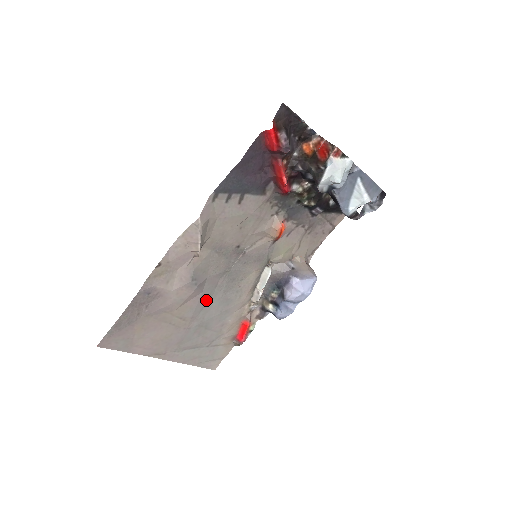
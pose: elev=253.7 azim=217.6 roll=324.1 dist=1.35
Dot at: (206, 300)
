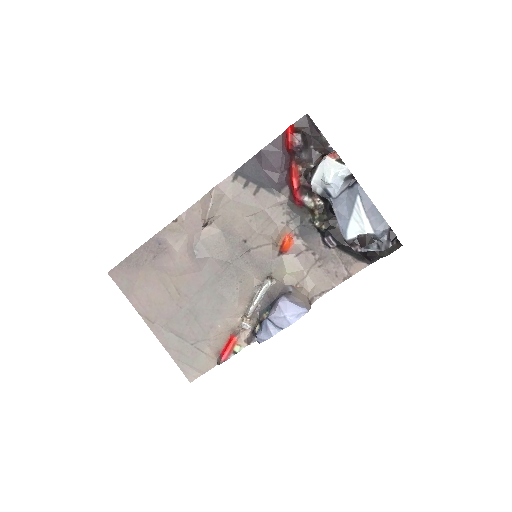
Dot at: (203, 284)
